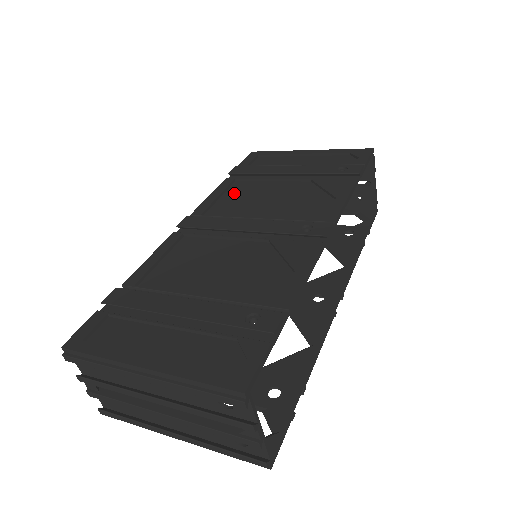
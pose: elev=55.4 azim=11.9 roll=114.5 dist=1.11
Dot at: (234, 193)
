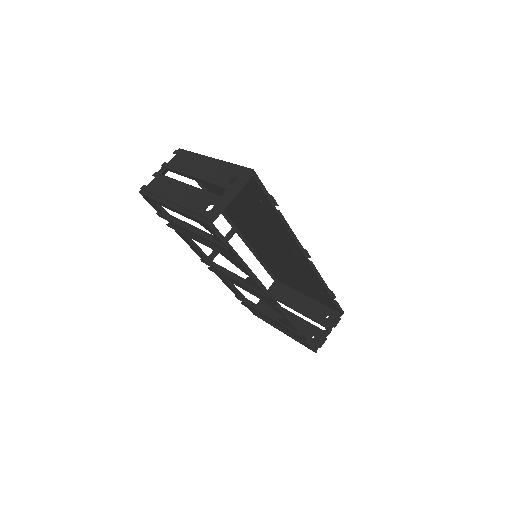
Dot at: (265, 255)
